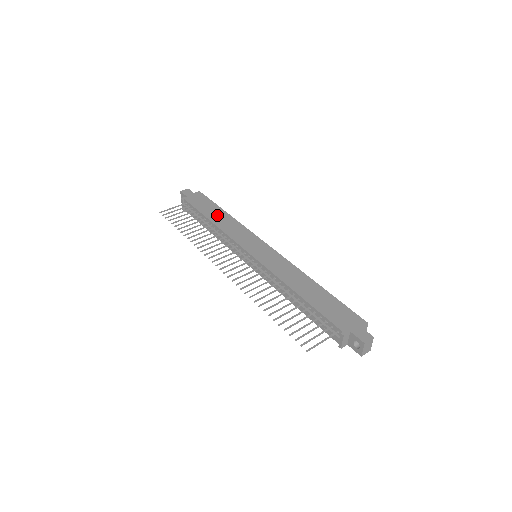
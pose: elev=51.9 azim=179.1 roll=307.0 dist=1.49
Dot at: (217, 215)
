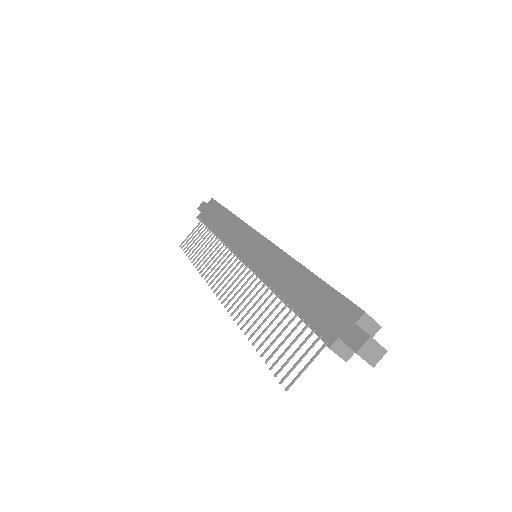
Dot at: (221, 221)
